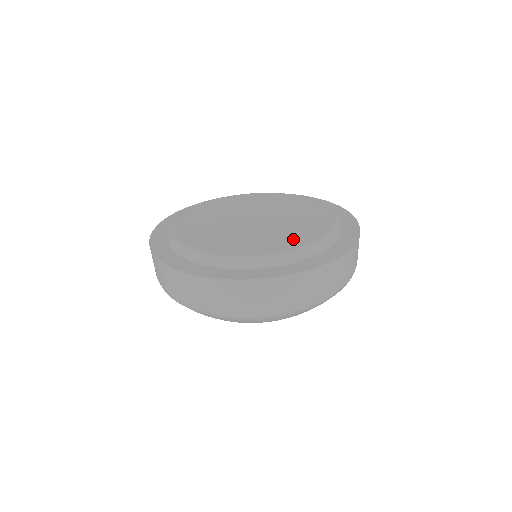
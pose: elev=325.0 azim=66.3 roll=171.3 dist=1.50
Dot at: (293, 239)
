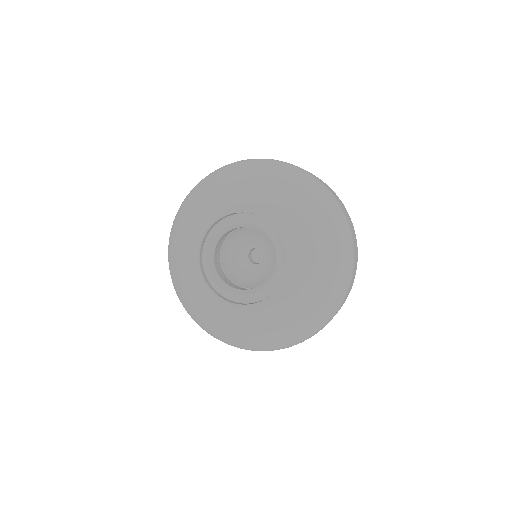
Dot at: occluded
